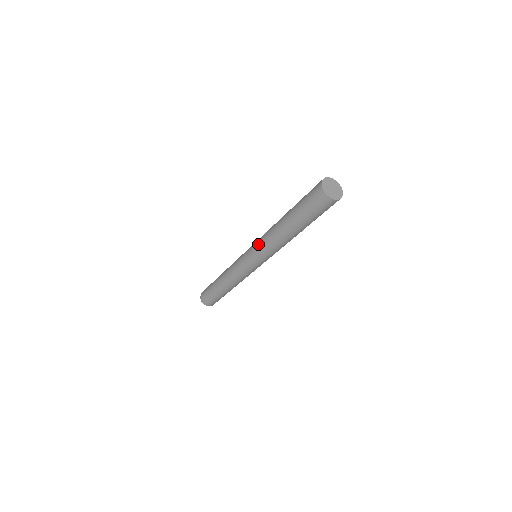
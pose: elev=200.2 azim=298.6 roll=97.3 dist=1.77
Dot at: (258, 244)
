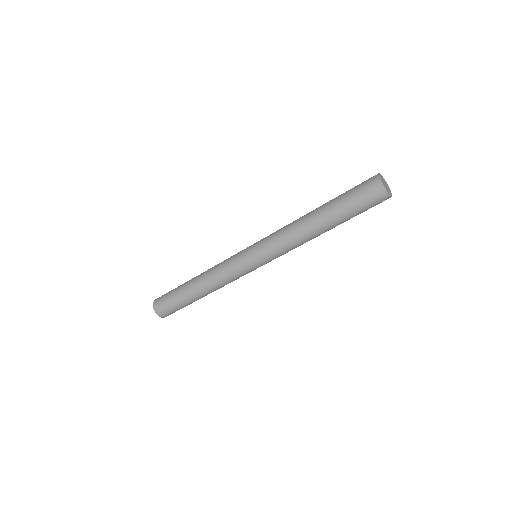
Dot at: (272, 243)
